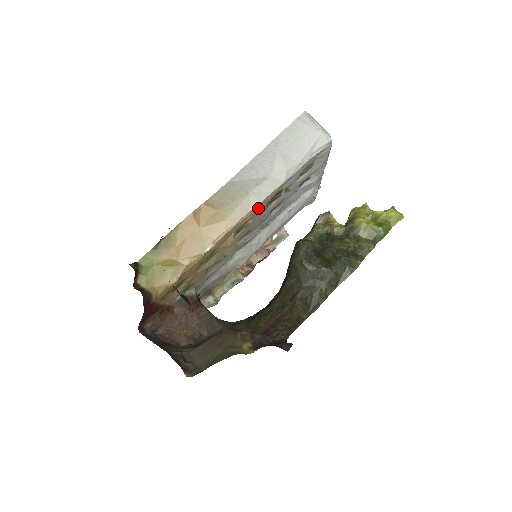
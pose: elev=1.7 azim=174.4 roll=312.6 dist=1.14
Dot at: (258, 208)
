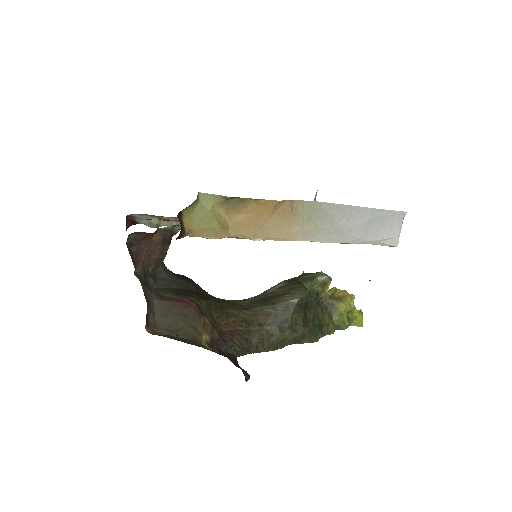
Dot at: occluded
